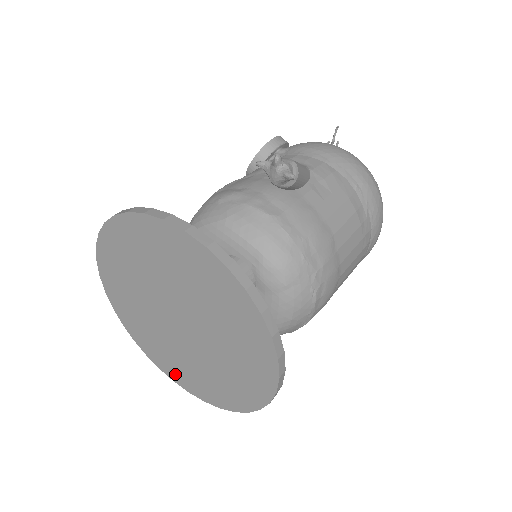
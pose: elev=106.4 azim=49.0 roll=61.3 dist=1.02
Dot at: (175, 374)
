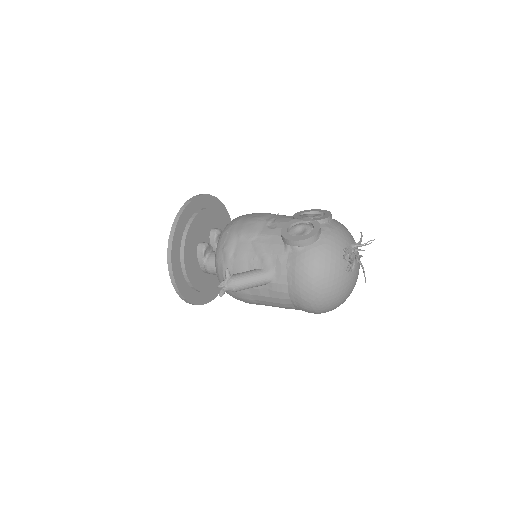
Dot at: occluded
